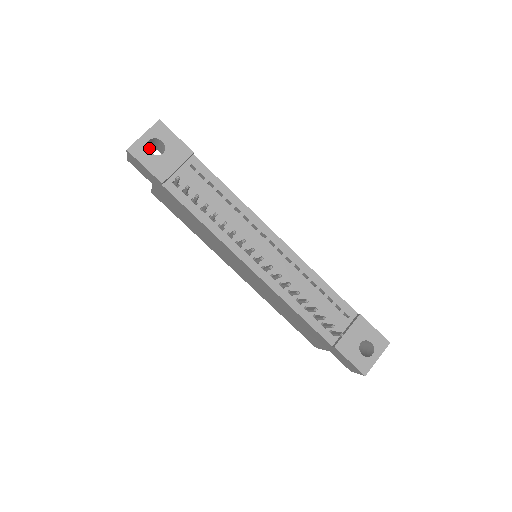
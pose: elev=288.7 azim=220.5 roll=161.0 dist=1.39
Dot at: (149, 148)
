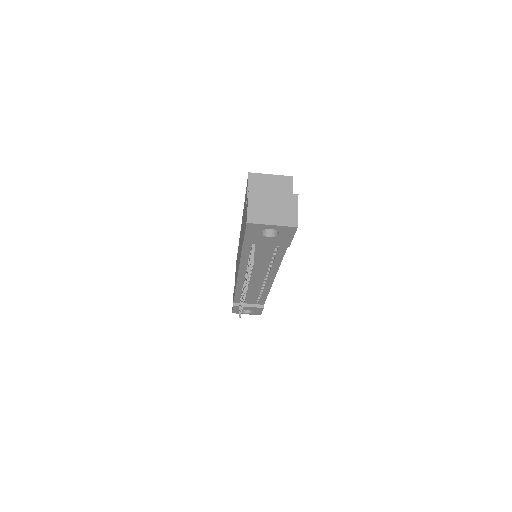
Dot at: occluded
